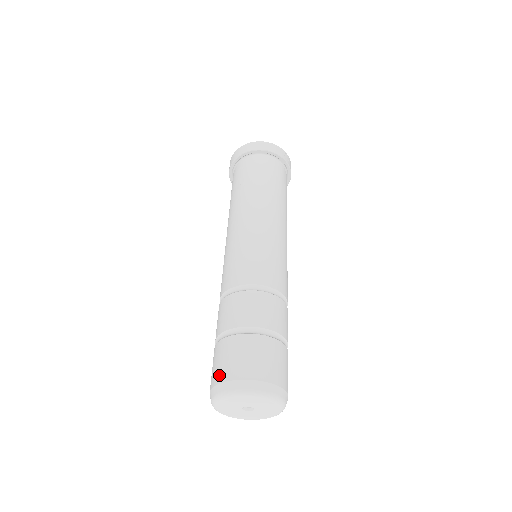
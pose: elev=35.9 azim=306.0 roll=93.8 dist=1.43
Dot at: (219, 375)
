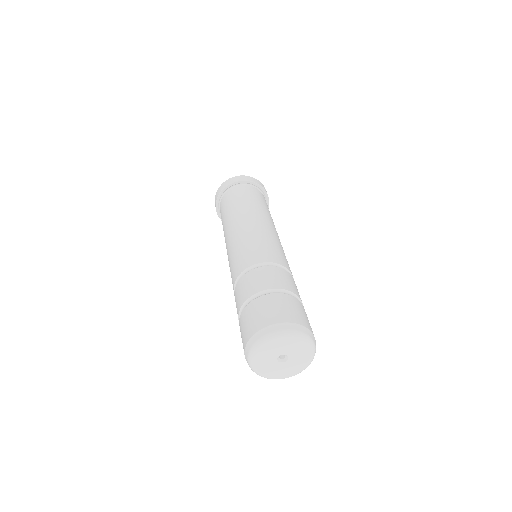
Dot at: (253, 328)
